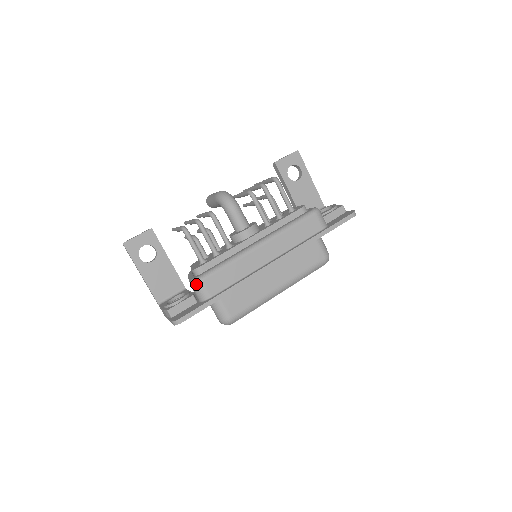
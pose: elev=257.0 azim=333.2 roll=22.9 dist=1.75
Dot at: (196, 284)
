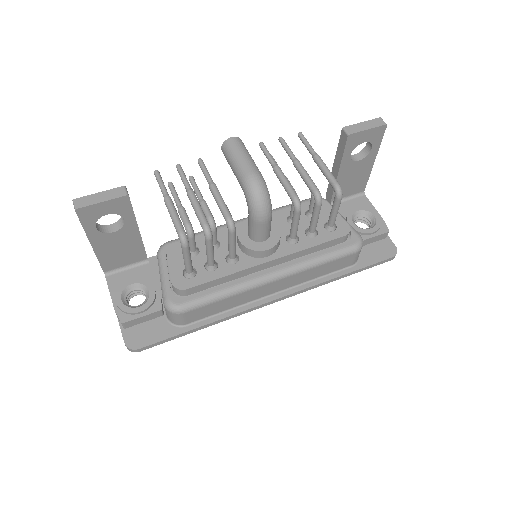
Dot at: (173, 313)
